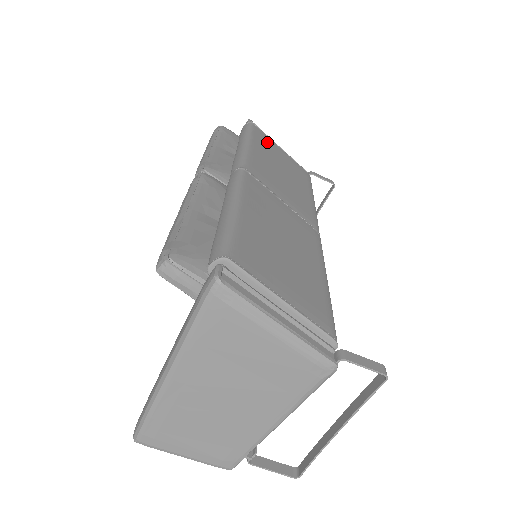
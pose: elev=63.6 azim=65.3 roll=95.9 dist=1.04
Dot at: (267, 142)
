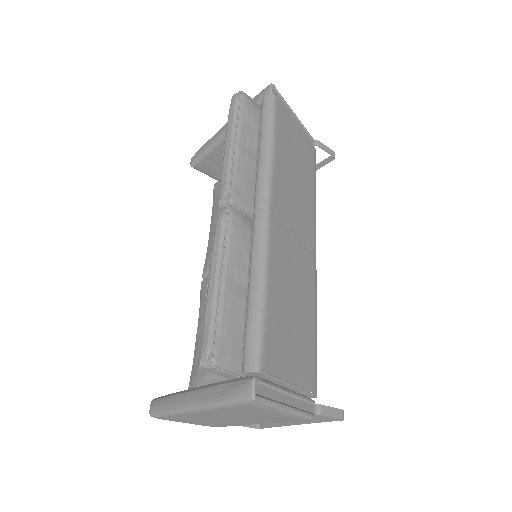
Dot at: (286, 125)
